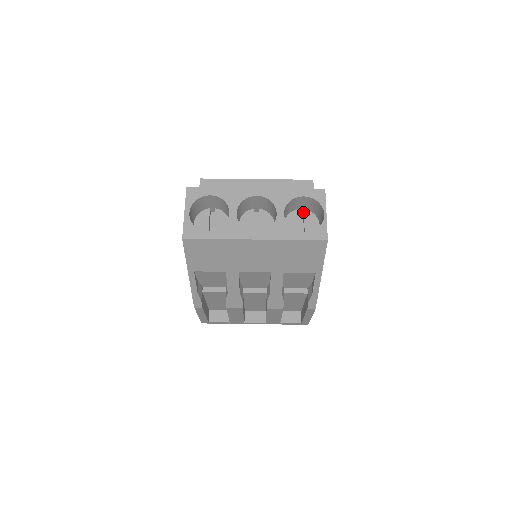
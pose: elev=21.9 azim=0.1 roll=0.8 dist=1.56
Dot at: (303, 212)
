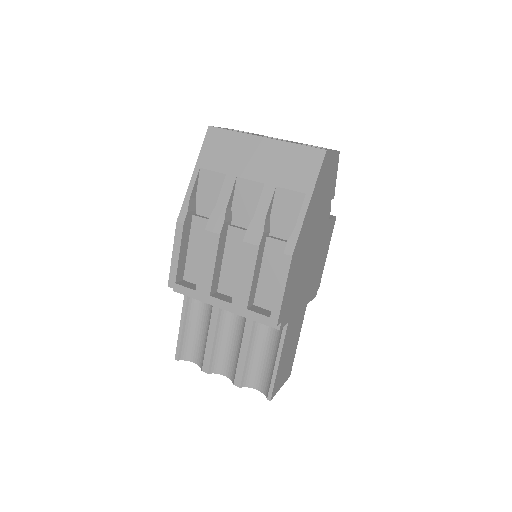
Dot at: occluded
